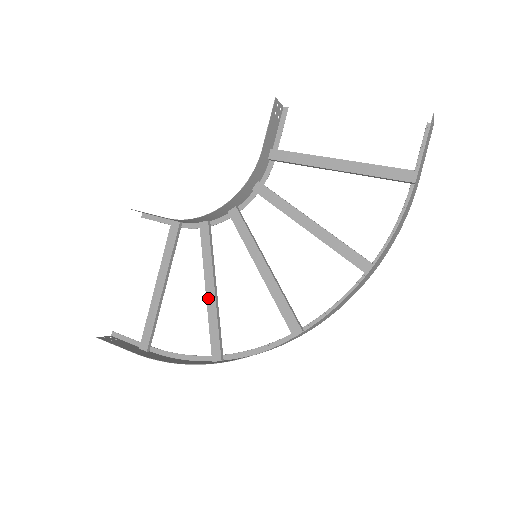
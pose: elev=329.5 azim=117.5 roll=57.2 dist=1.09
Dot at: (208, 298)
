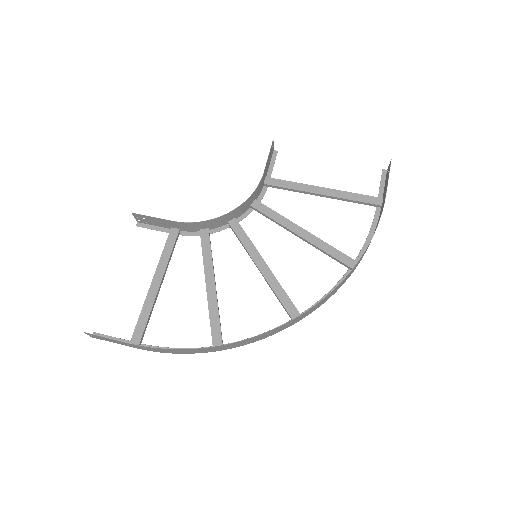
Dot at: (209, 293)
